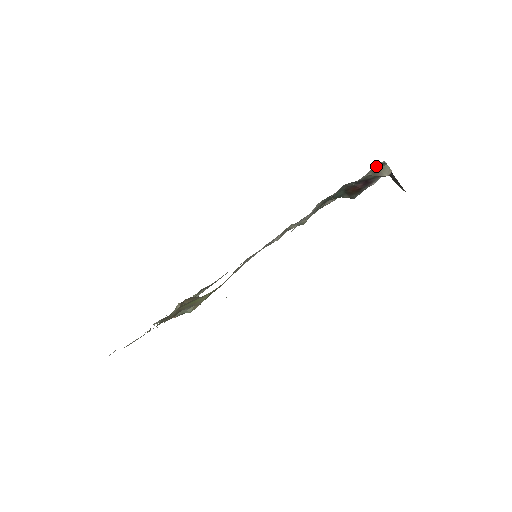
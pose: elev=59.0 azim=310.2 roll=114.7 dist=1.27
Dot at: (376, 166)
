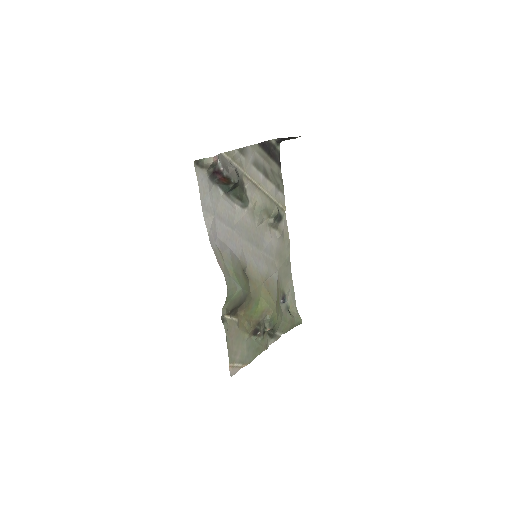
Dot at: (200, 165)
